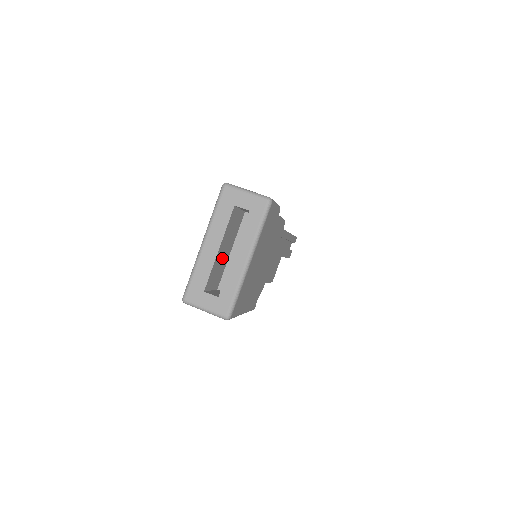
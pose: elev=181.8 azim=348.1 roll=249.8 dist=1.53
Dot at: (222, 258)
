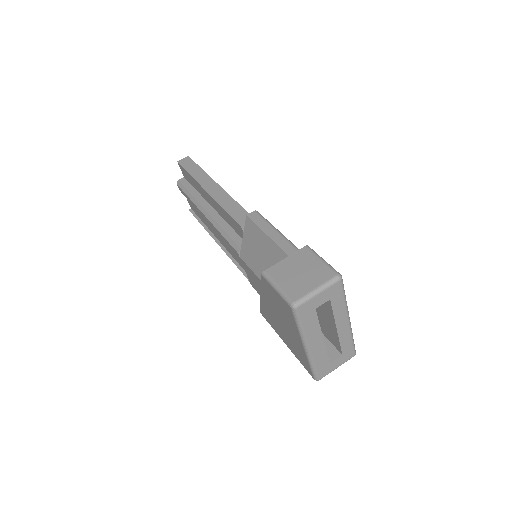
Dot at: occluded
